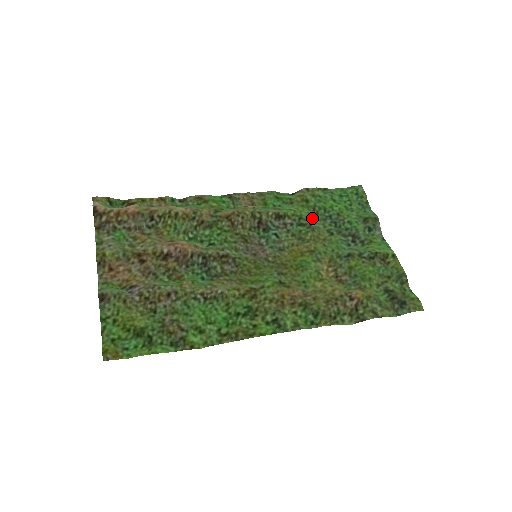
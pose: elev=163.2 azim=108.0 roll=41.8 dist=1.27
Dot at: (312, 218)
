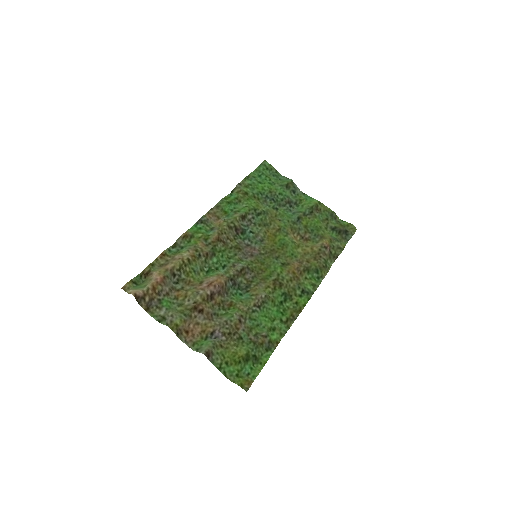
Dot at: (259, 205)
